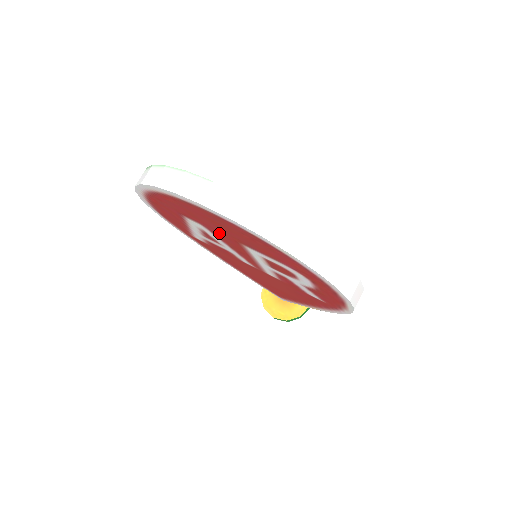
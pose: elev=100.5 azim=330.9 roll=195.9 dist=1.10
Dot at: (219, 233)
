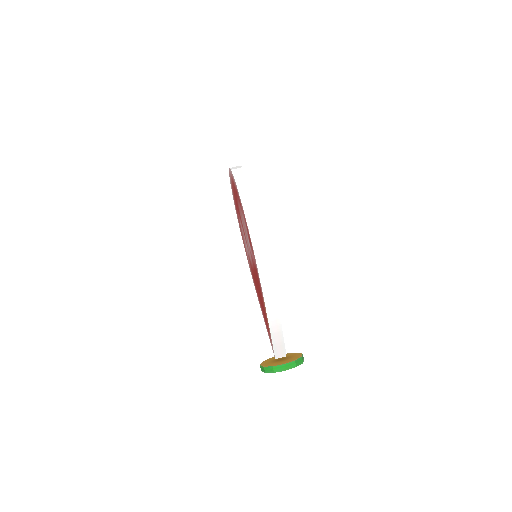
Dot at: occluded
